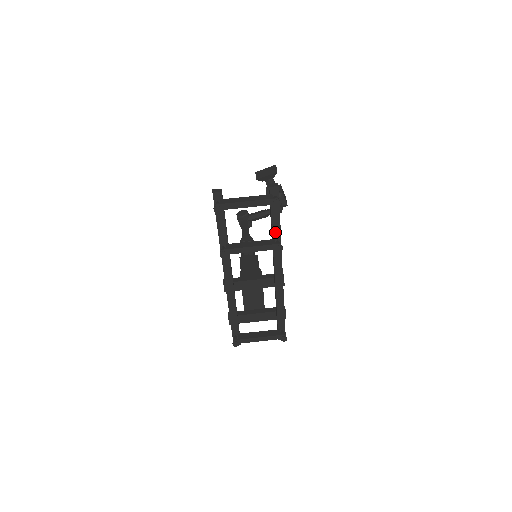
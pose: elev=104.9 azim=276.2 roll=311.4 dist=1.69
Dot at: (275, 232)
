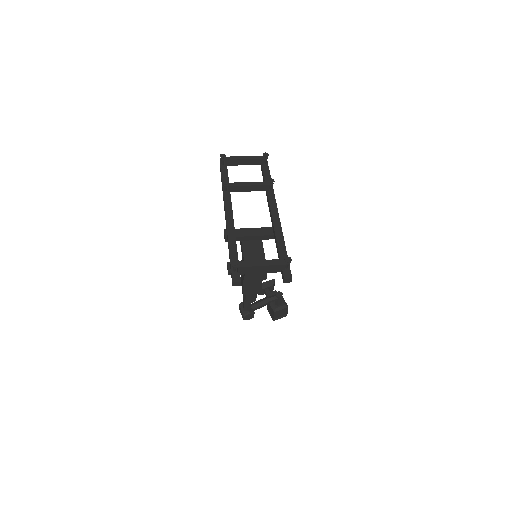
Dot at: occluded
